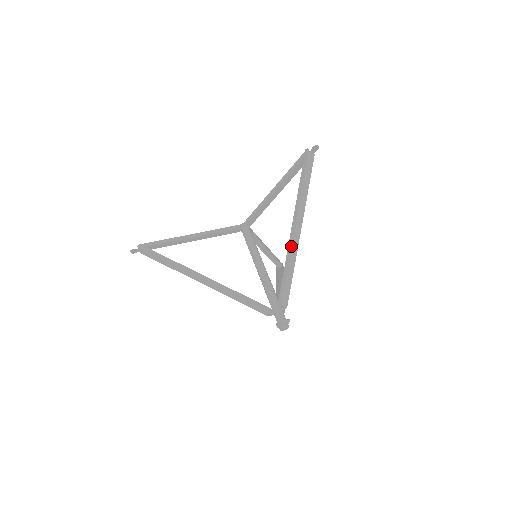
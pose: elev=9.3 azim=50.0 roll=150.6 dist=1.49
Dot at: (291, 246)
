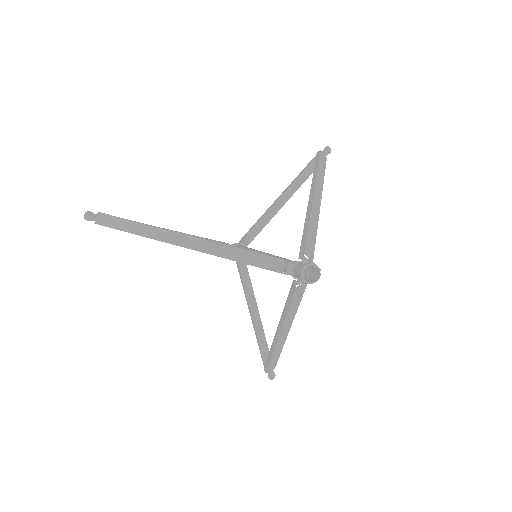
Dot at: (312, 204)
